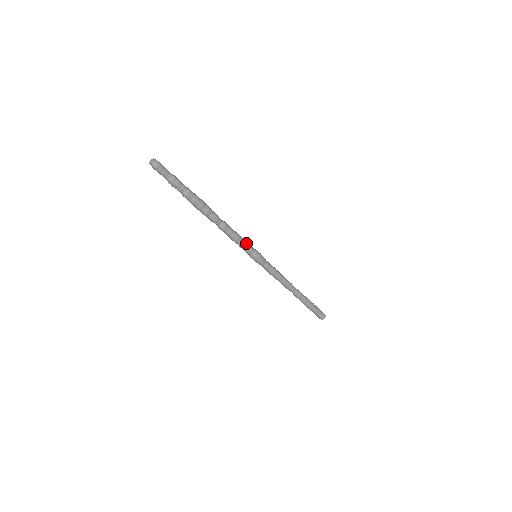
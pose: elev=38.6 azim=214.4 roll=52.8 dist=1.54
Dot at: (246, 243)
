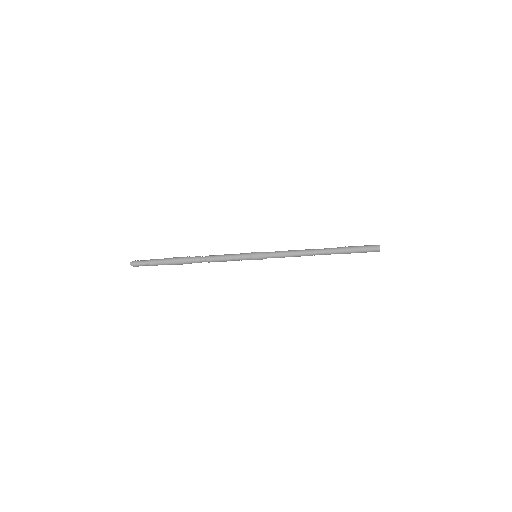
Dot at: (236, 257)
